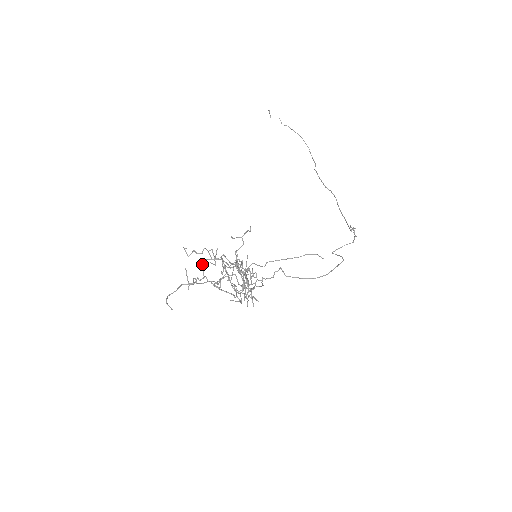
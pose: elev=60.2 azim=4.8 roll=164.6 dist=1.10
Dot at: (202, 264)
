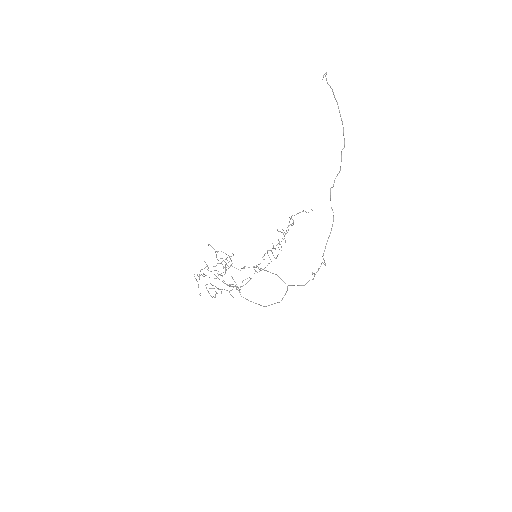
Dot at: (197, 275)
